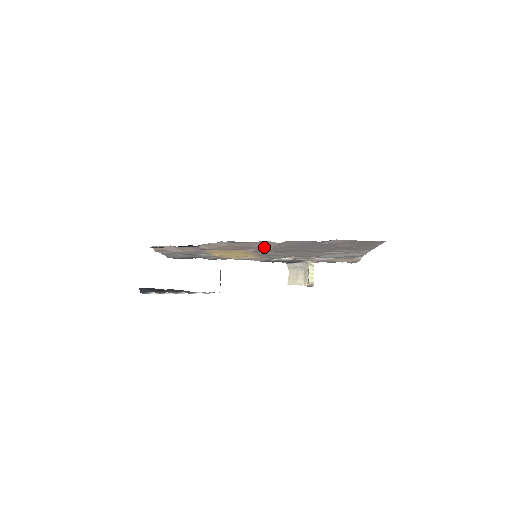
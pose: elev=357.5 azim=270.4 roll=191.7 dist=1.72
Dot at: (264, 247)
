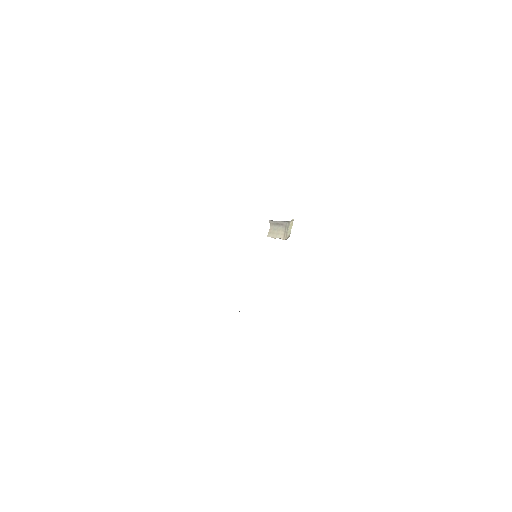
Dot at: occluded
